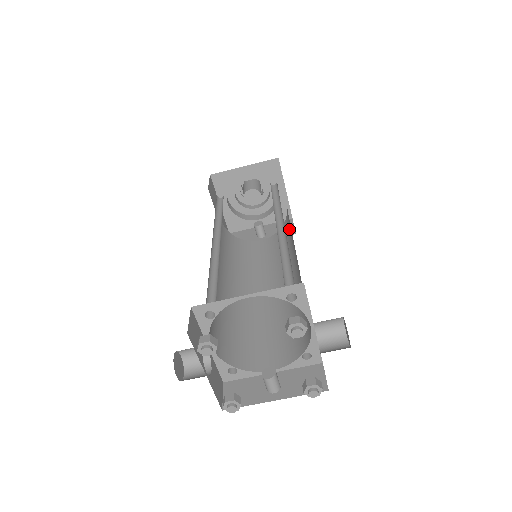
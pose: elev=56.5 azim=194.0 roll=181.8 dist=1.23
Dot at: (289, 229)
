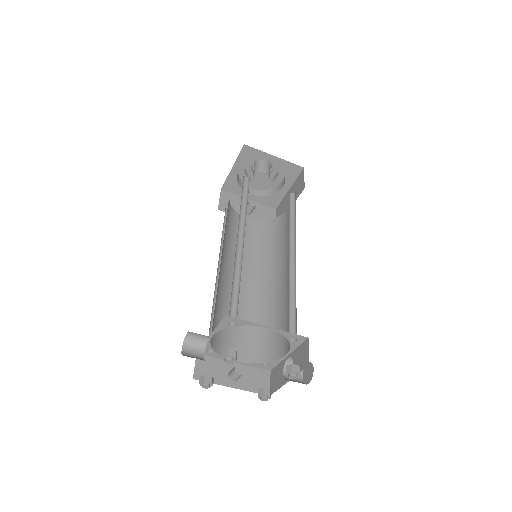
Dot at: (280, 234)
